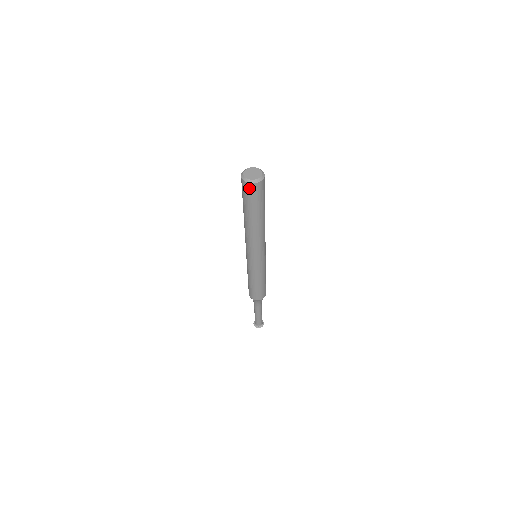
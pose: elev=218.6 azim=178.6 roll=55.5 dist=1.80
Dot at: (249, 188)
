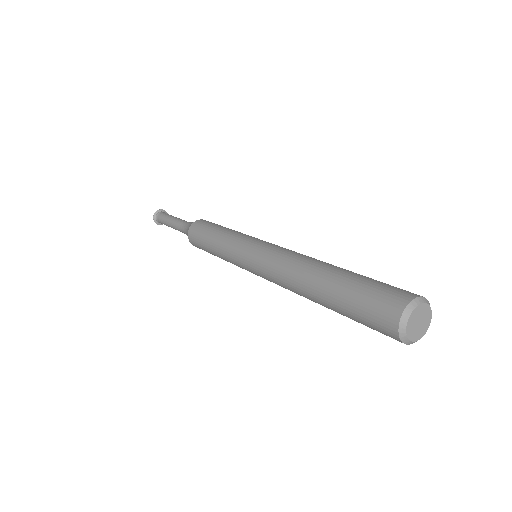
Dot at: (391, 337)
